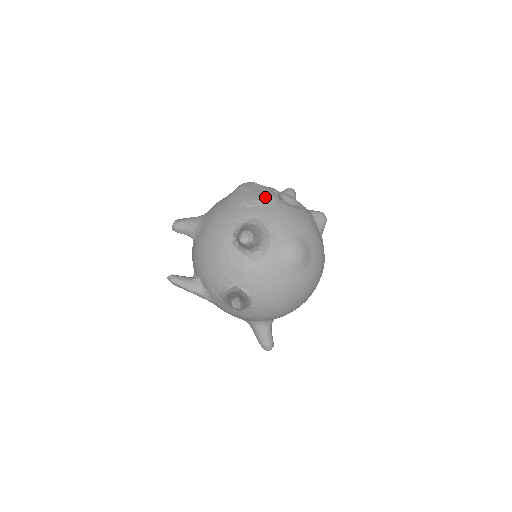
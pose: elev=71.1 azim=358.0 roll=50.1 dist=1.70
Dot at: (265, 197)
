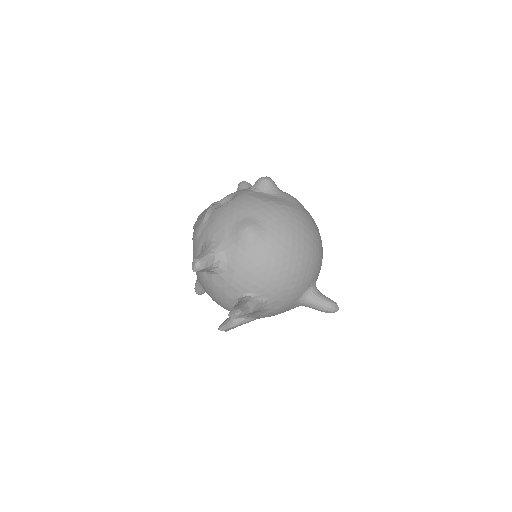
Dot at: (202, 219)
